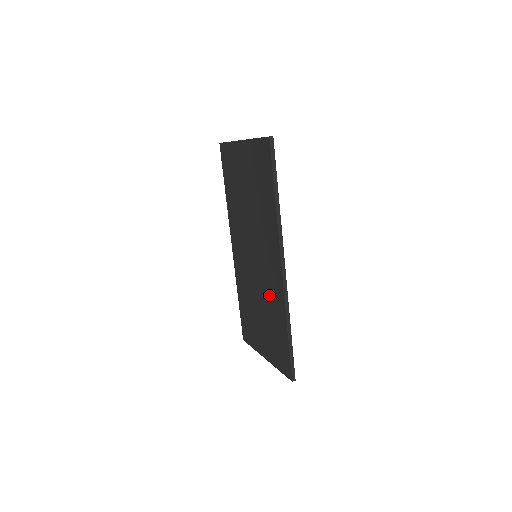
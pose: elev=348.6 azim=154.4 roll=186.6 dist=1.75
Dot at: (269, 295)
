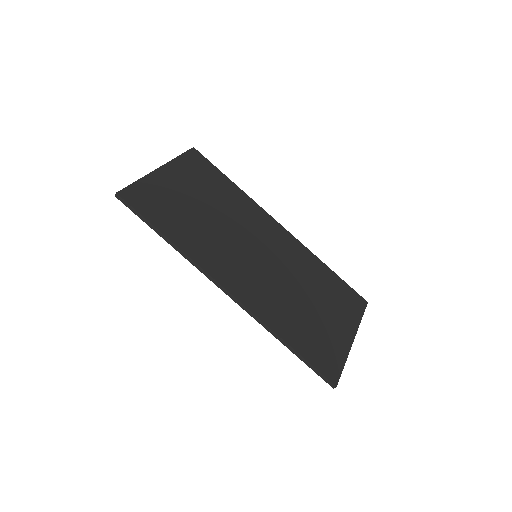
Dot at: occluded
